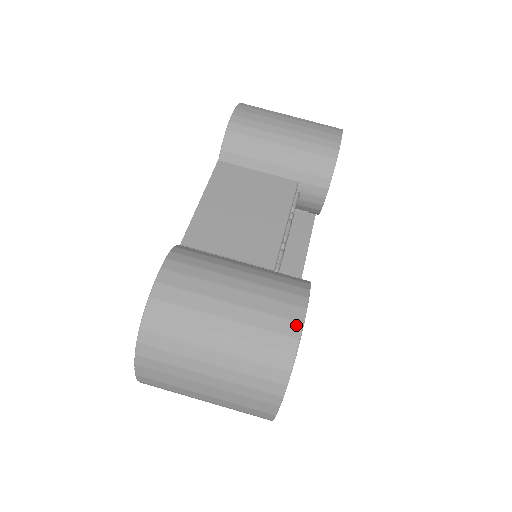
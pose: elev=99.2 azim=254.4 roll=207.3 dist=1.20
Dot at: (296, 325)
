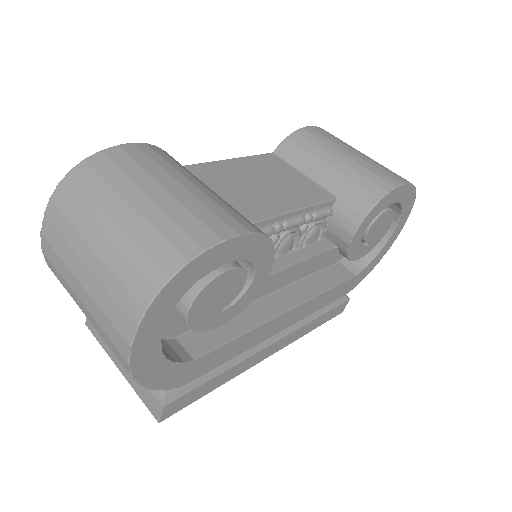
Dot at: (213, 237)
